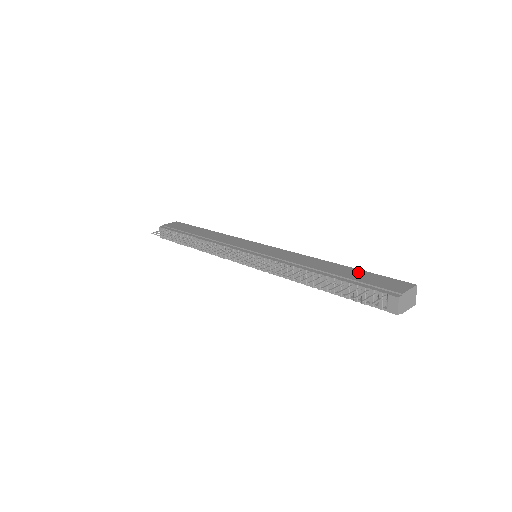
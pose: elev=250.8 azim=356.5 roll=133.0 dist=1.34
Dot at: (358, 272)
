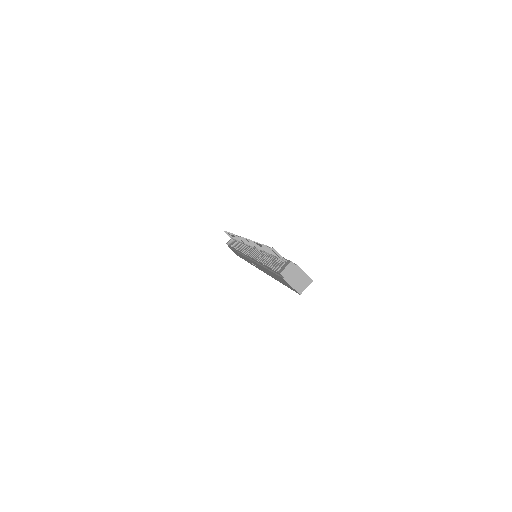
Dot at: occluded
